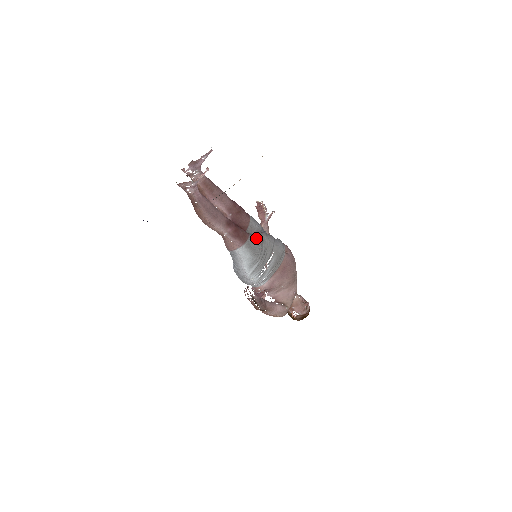
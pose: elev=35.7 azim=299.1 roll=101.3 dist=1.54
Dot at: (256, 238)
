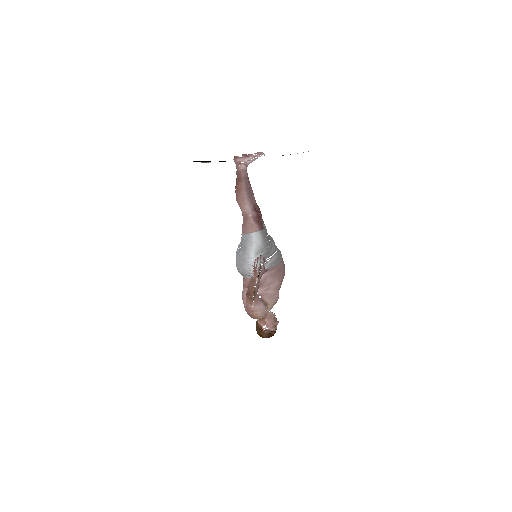
Dot at: occluded
